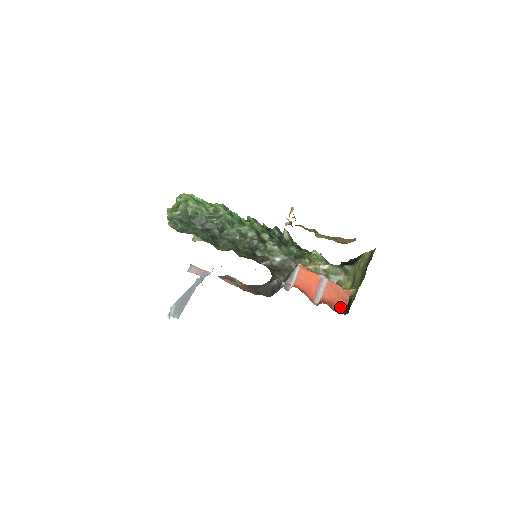
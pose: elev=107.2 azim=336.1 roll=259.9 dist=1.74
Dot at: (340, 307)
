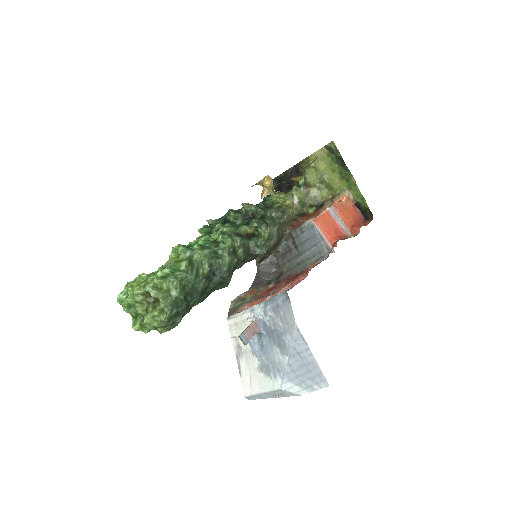
Dot at: (358, 217)
